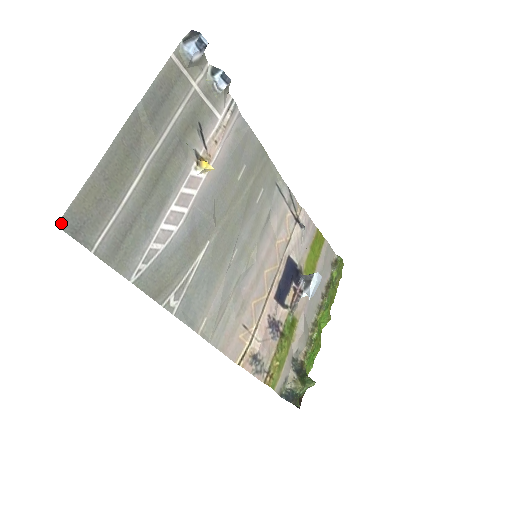
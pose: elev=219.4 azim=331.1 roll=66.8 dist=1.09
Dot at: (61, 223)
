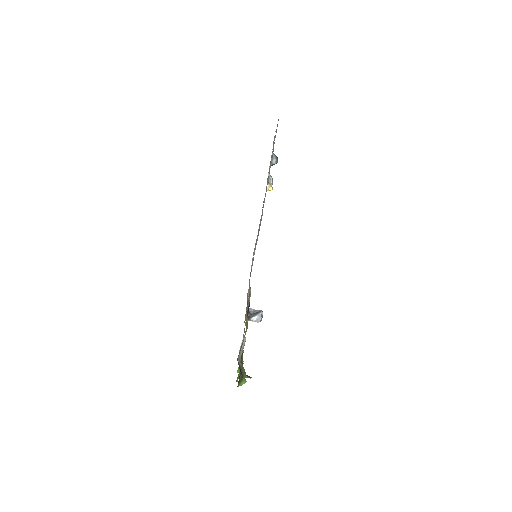
Dot at: occluded
